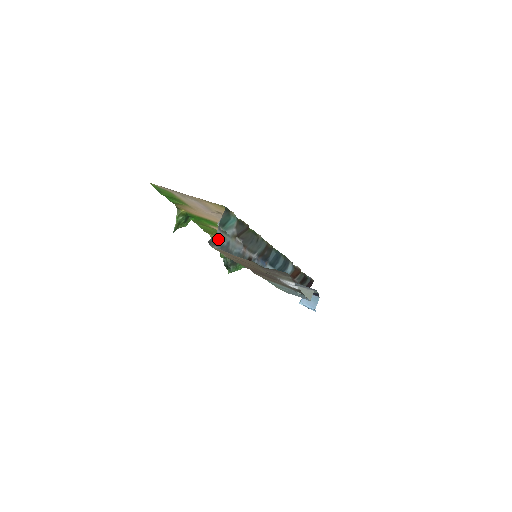
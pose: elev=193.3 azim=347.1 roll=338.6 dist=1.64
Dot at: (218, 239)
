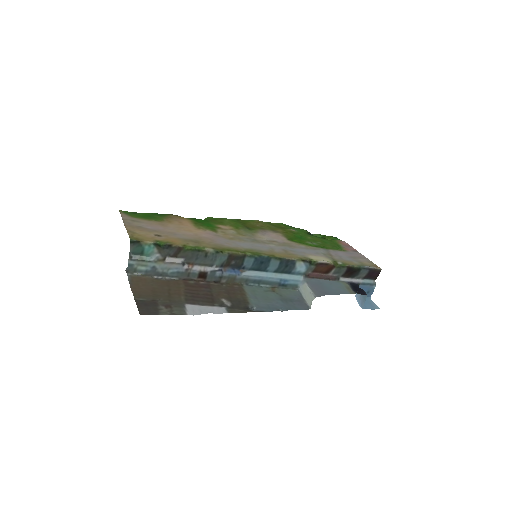
Dot at: (136, 267)
